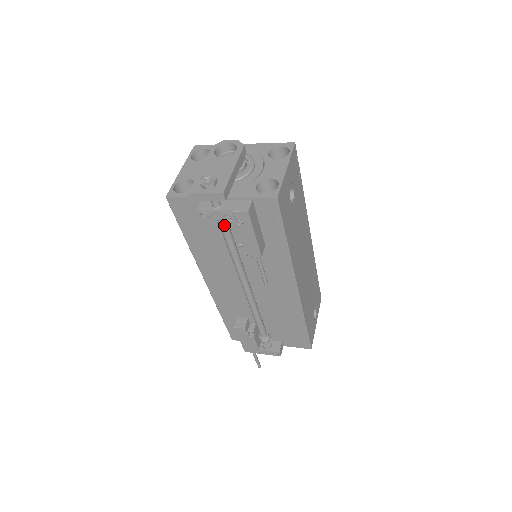
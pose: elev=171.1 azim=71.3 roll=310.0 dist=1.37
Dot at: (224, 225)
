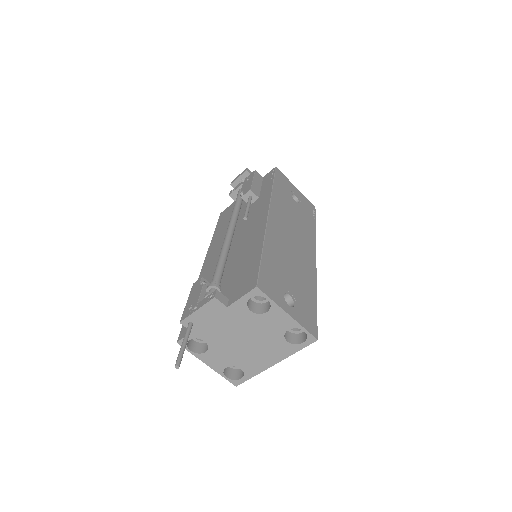
Dot at: occluded
